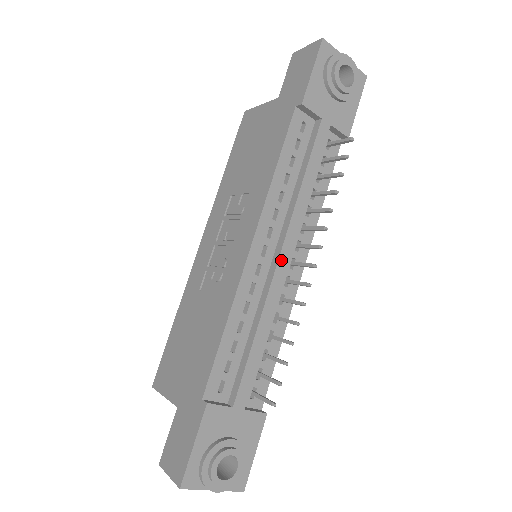
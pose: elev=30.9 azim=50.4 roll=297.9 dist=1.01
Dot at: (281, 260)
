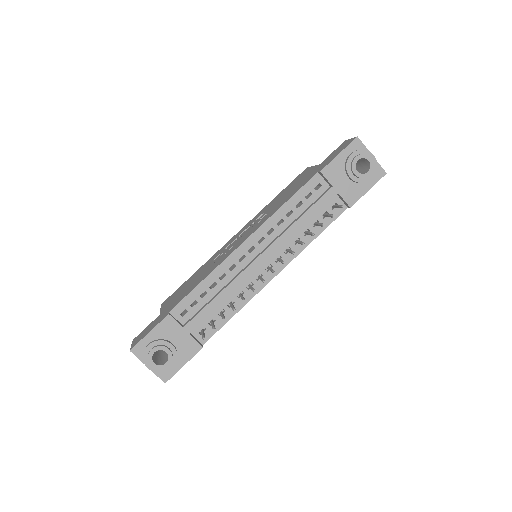
Dot at: (258, 260)
